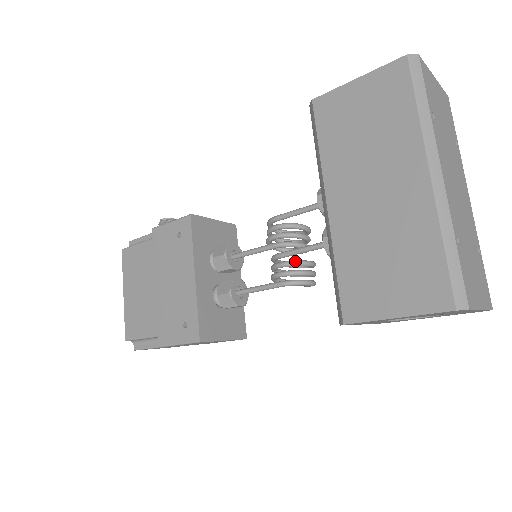
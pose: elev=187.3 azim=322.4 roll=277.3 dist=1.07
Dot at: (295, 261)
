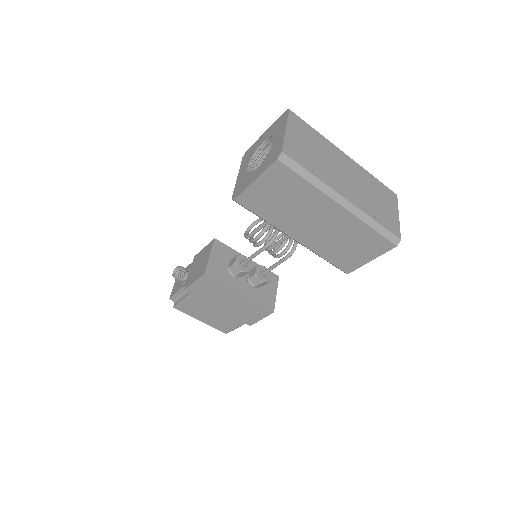
Dot at: (282, 246)
